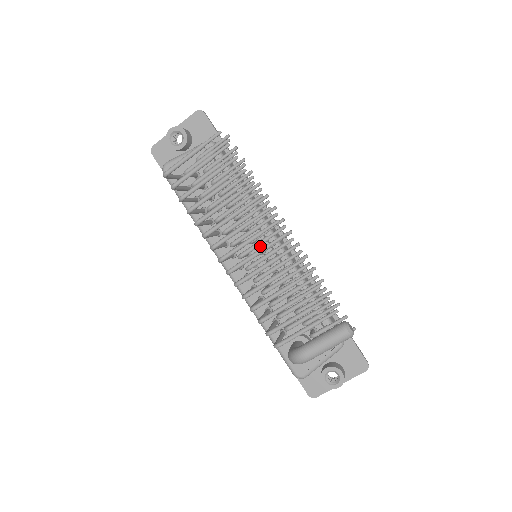
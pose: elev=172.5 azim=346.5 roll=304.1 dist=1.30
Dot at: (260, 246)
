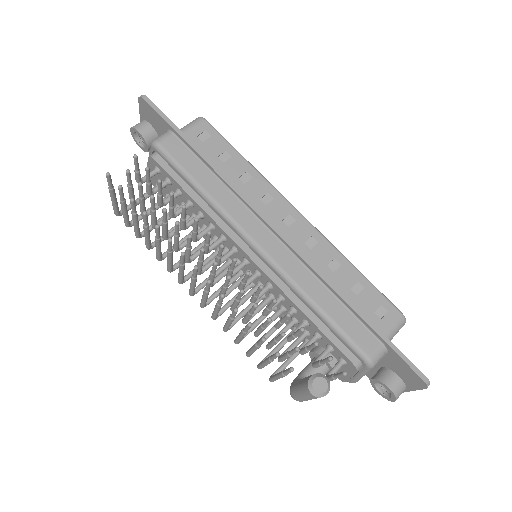
Dot at: (242, 255)
